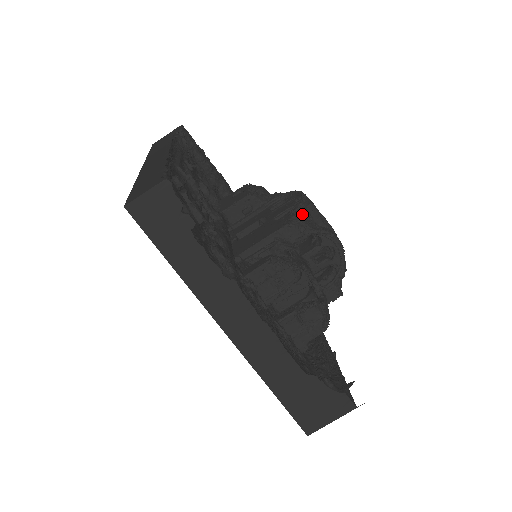
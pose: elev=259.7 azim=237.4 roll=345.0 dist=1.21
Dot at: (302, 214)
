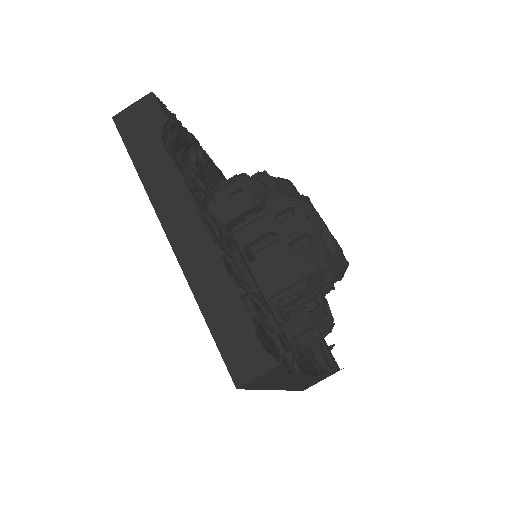
Dot at: (322, 249)
